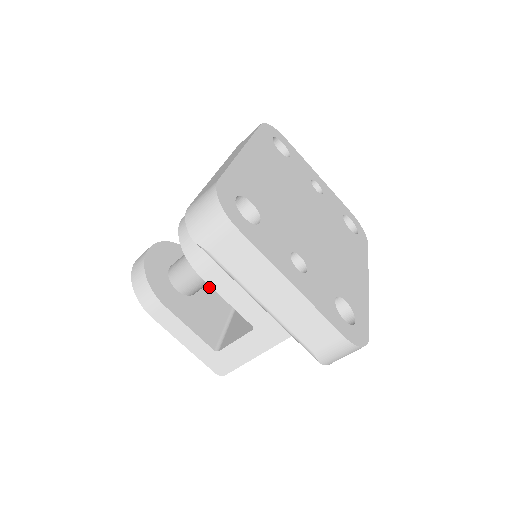
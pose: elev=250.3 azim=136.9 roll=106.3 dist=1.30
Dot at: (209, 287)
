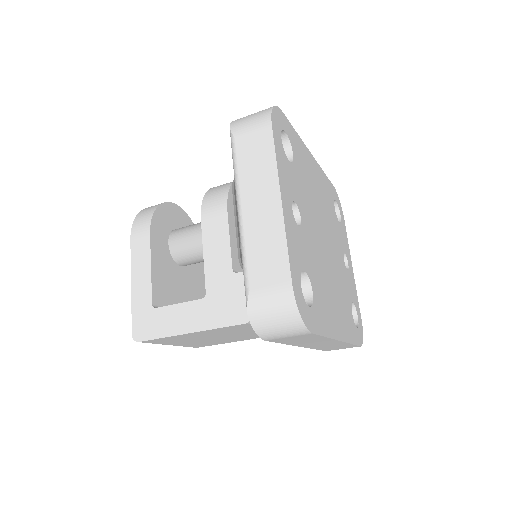
Dot at: (192, 280)
